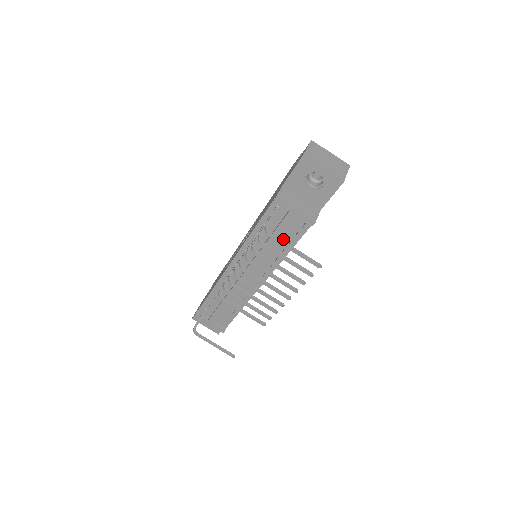
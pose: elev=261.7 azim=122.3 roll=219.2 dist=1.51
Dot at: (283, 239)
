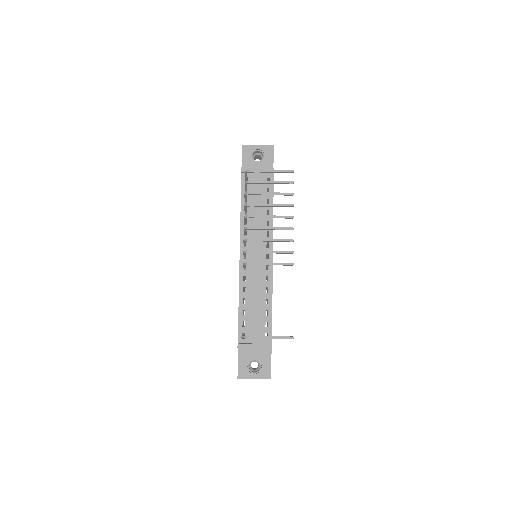
Dot at: (263, 201)
